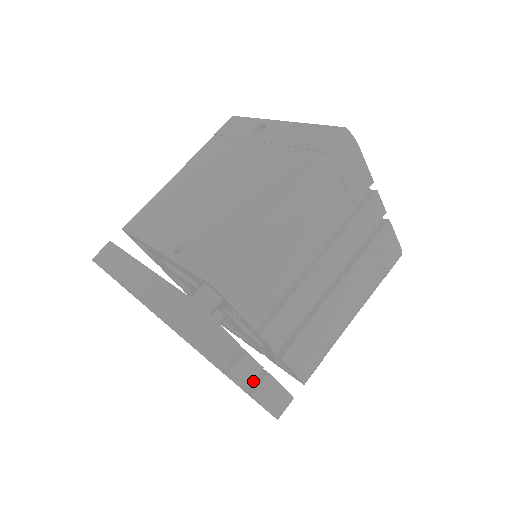
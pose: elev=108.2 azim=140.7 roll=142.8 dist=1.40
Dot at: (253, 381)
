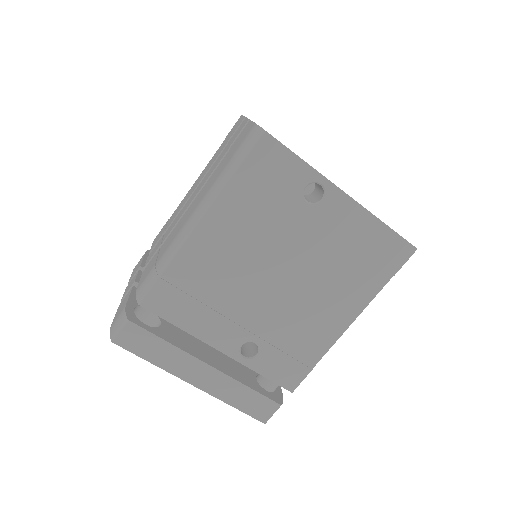
Dot at: occluded
